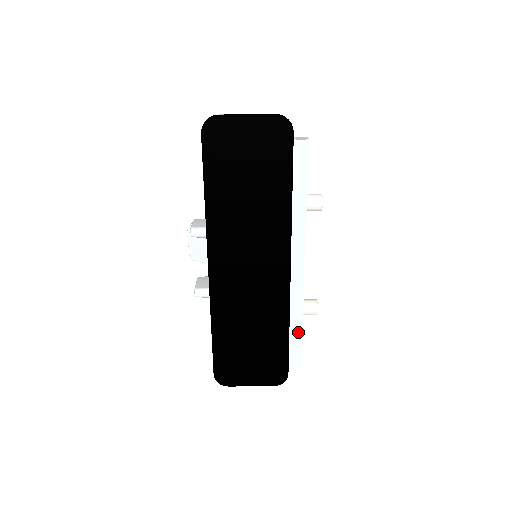
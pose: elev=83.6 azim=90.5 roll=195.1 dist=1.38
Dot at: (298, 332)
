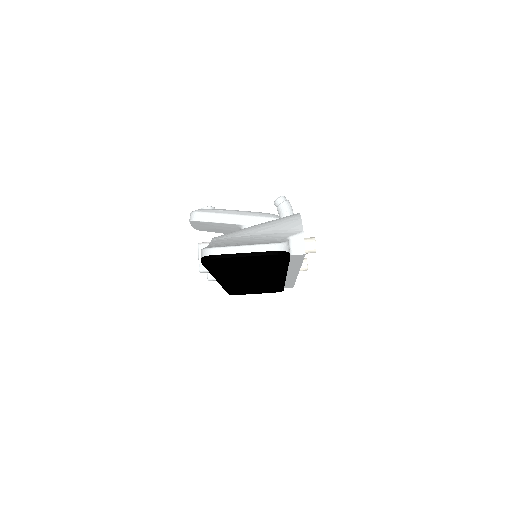
Dot at: occluded
